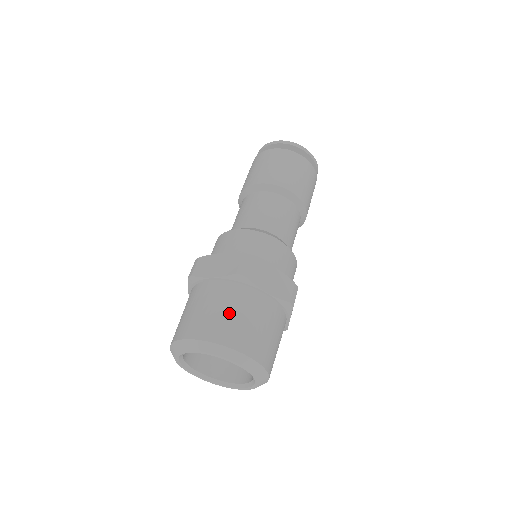
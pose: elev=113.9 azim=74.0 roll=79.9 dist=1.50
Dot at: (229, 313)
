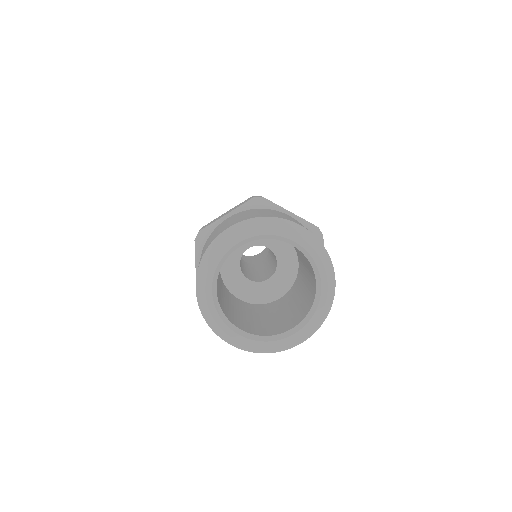
Dot at: (262, 212)
